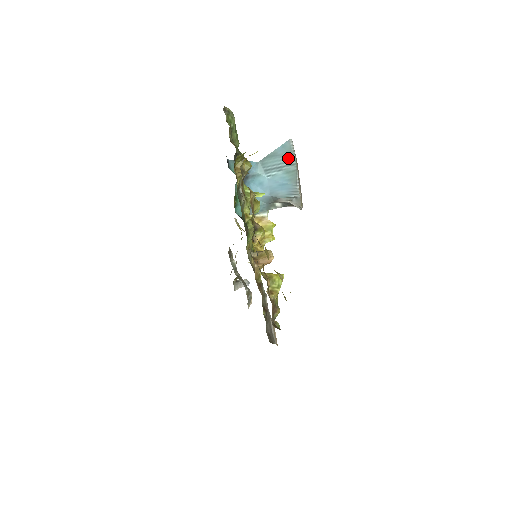
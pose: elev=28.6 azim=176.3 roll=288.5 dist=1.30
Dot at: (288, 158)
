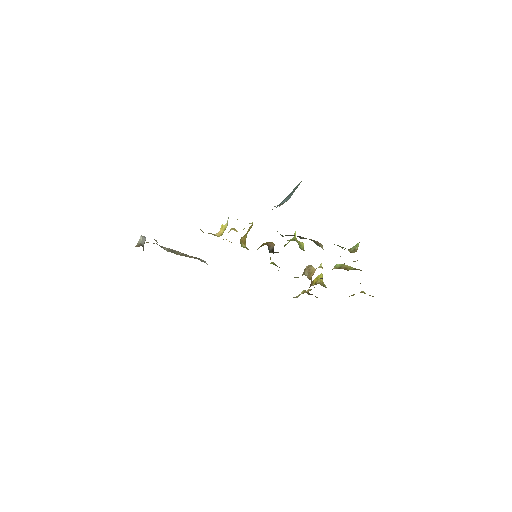
Dot at: occluded
